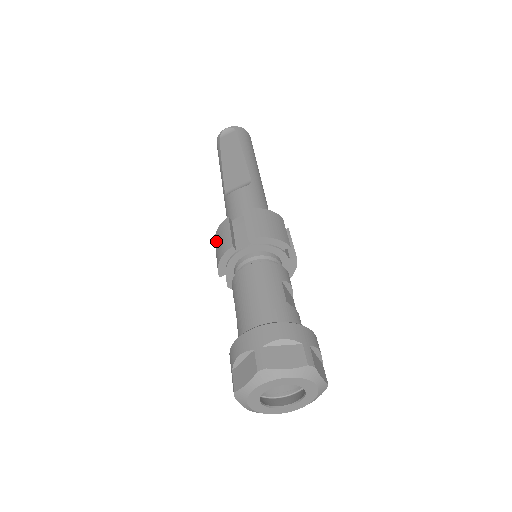
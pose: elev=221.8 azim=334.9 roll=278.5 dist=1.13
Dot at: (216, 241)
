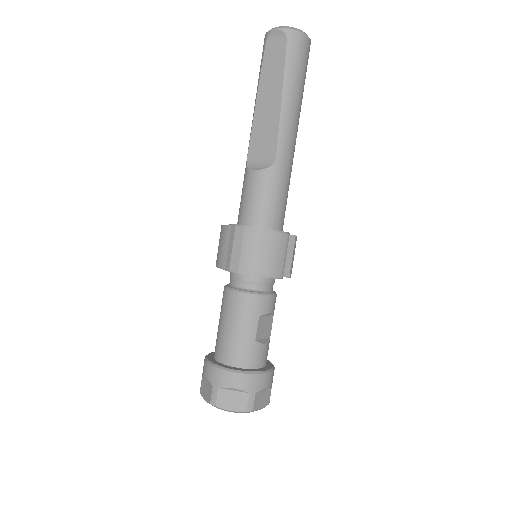
Dot at: occluded
